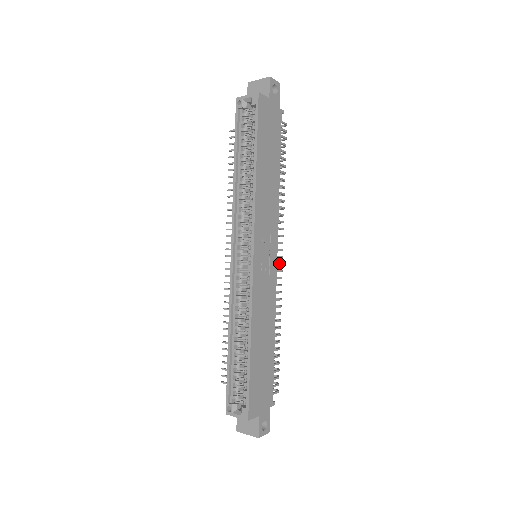
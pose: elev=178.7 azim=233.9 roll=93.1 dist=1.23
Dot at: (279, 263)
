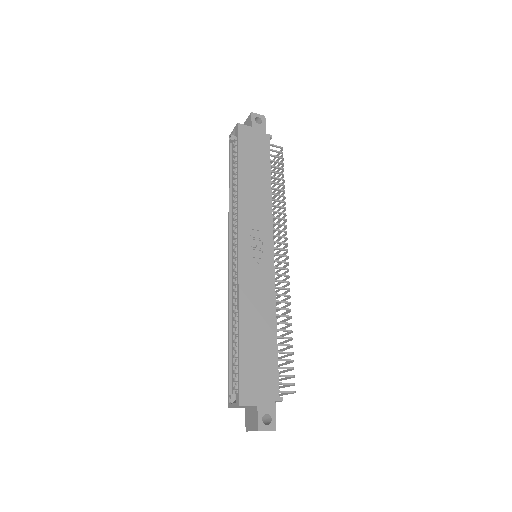
Dot at: (282, 261)
